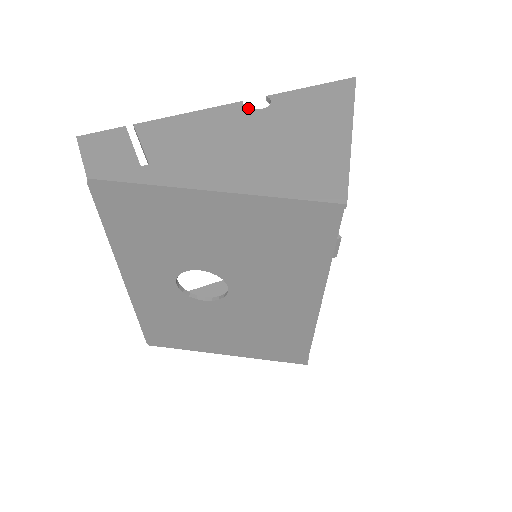
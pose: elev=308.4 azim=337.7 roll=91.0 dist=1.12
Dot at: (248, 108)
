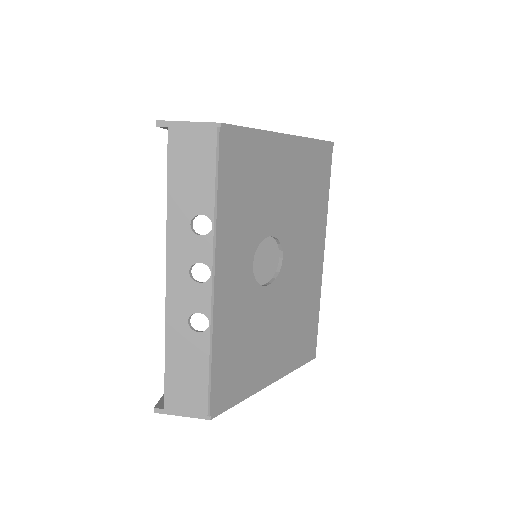
Dot at: occluded
